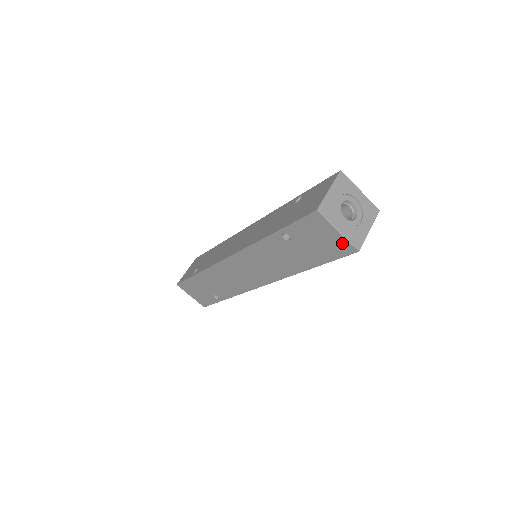
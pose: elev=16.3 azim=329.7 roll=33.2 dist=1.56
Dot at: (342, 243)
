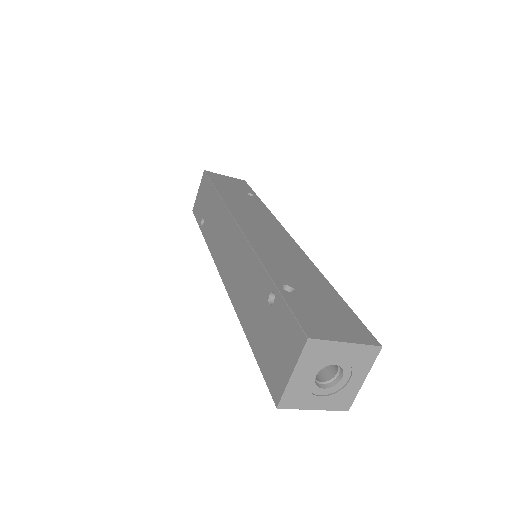
Dot at: occluded
